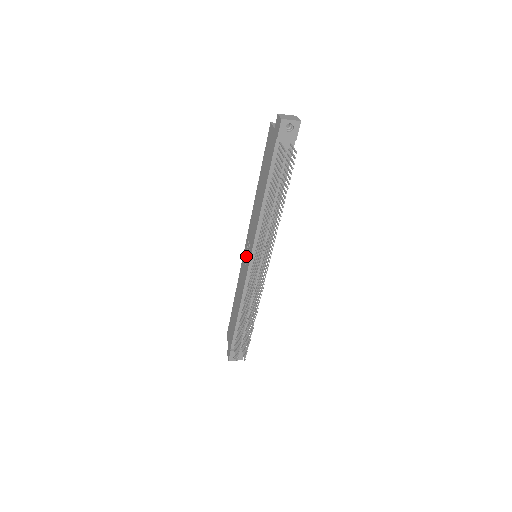
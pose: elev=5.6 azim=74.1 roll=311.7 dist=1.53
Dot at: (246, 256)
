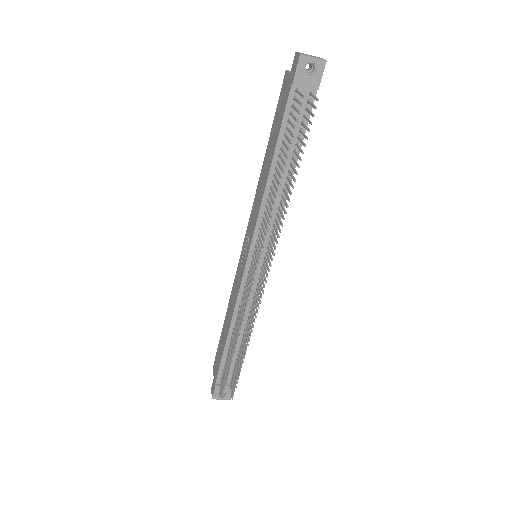
Dot at: (243, 256)
